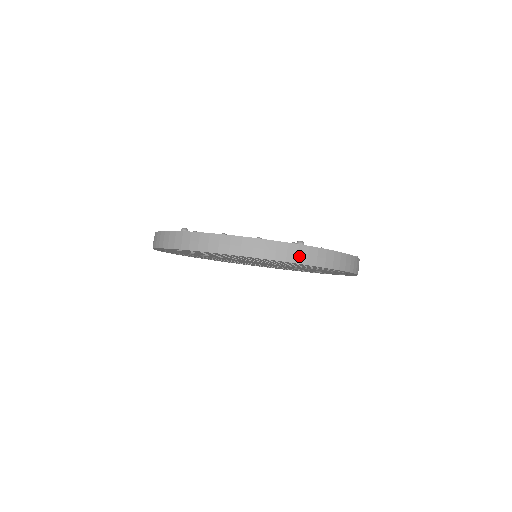
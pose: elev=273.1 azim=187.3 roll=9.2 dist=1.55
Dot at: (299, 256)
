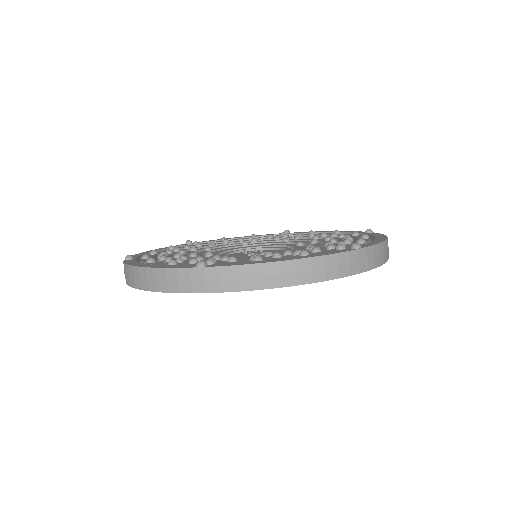
Dot at: (360, 263)
